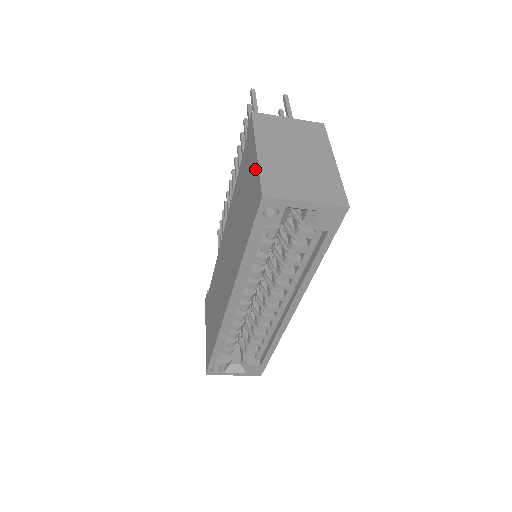
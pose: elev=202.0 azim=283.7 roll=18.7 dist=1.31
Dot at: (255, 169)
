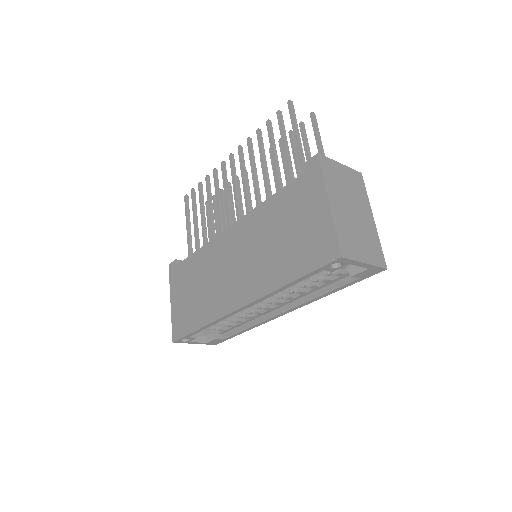
Dot at: (326, 220)
